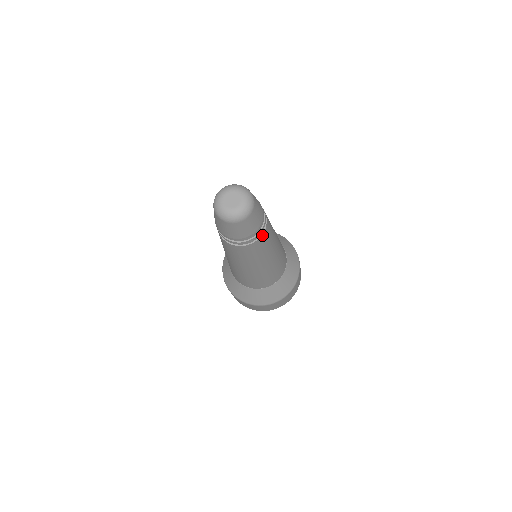
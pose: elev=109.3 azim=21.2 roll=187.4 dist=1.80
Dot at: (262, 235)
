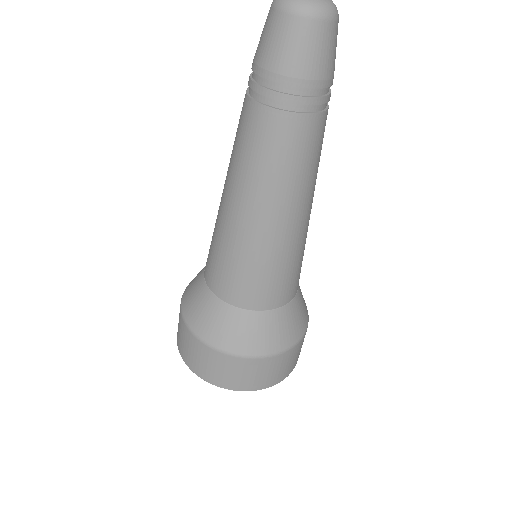
Dot at: (324, 113)
